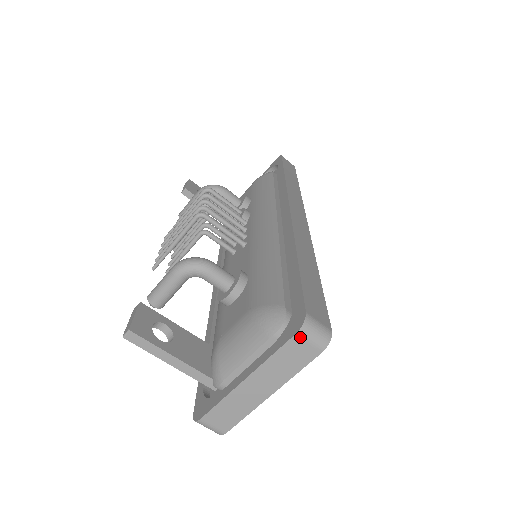
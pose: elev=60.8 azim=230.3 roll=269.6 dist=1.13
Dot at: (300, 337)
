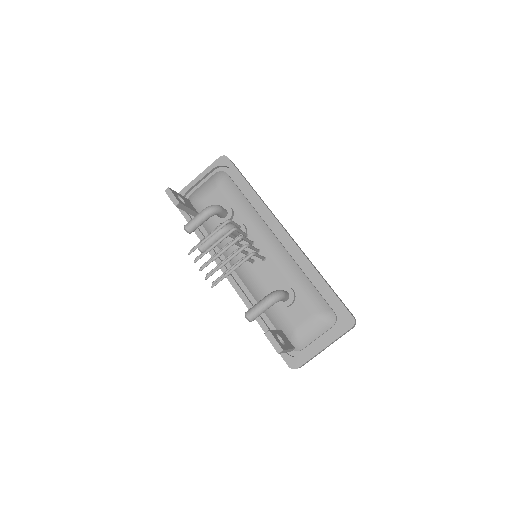
Dot at: occluded
